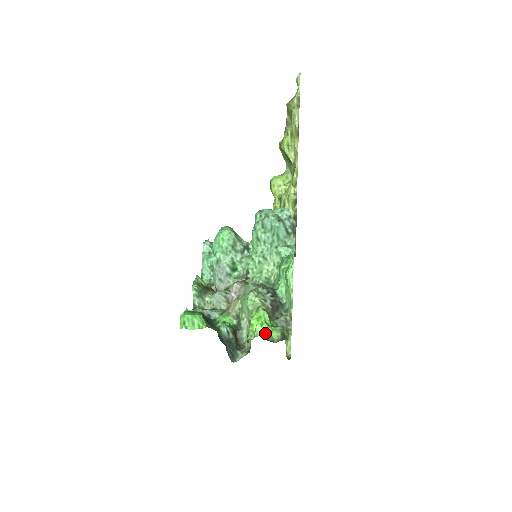
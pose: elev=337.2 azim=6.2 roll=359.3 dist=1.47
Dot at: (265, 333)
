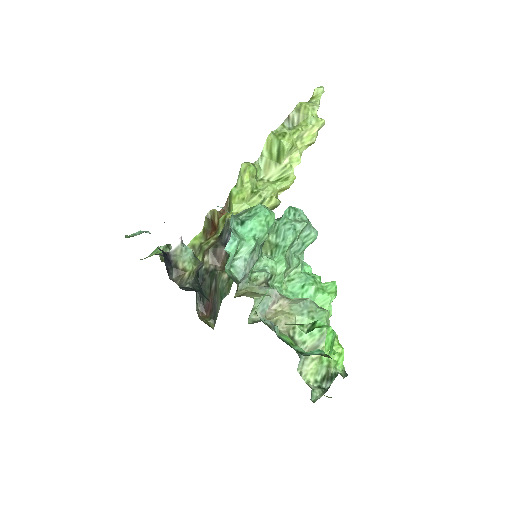
Dot at: occluded
